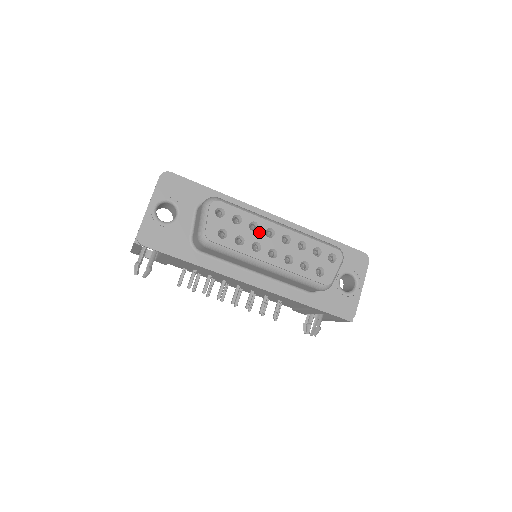
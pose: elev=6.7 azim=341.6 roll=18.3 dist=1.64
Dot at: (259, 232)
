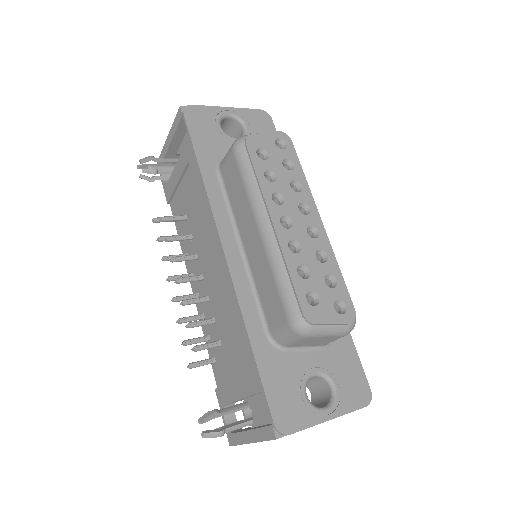
Dot at: (295, 195)
